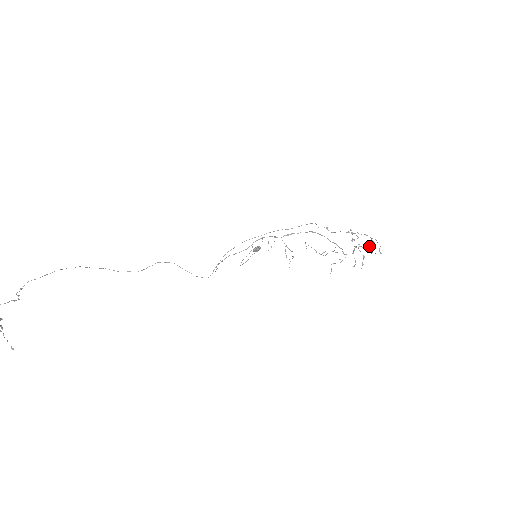
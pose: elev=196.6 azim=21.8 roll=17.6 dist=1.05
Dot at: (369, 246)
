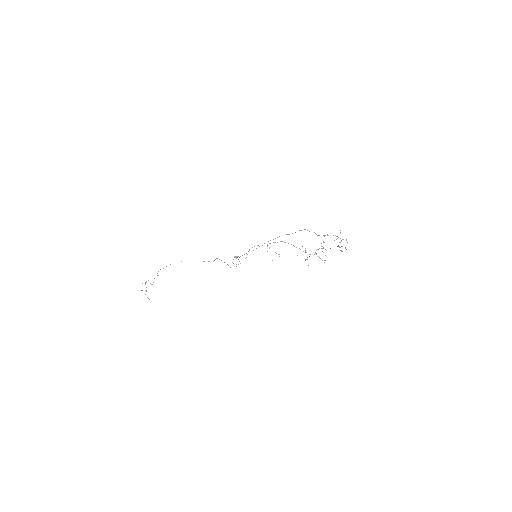
Dot at: occluded
